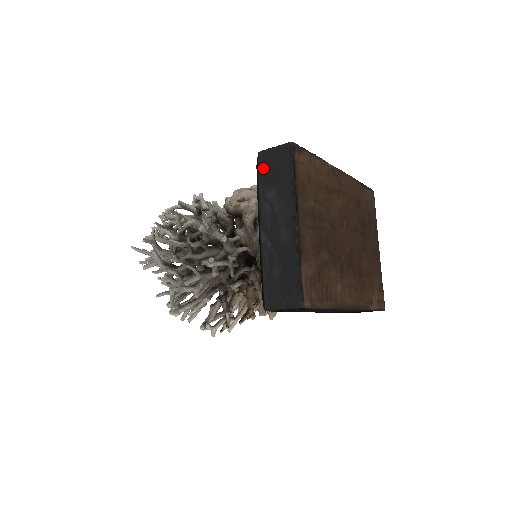
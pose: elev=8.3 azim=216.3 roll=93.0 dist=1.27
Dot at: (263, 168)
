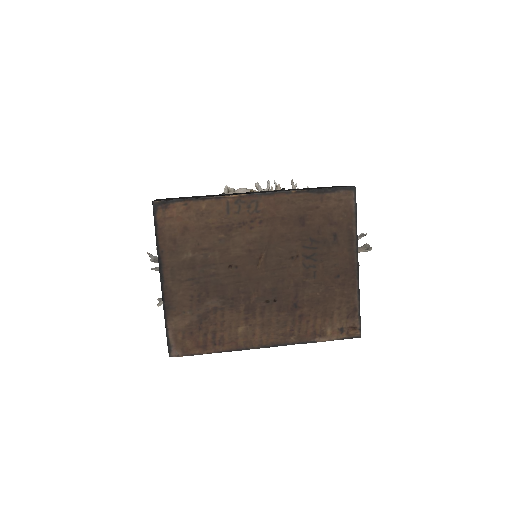
Dot at: occluded
